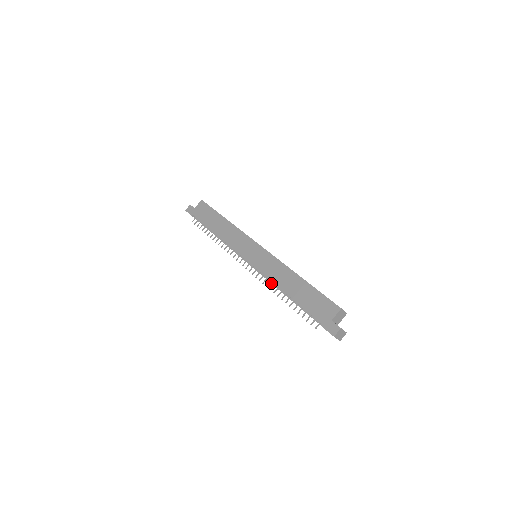
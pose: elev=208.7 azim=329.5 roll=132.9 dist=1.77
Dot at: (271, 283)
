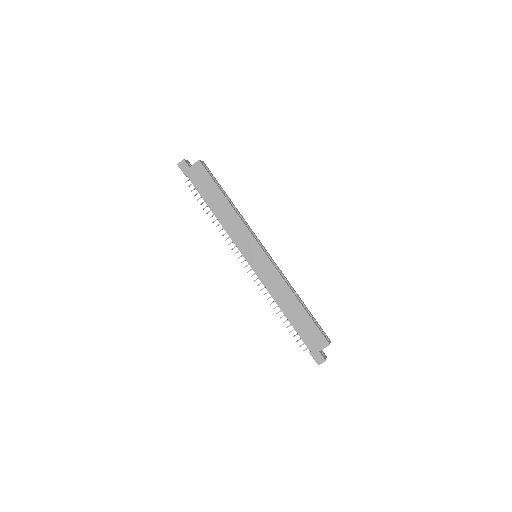
Dot at: occluded
